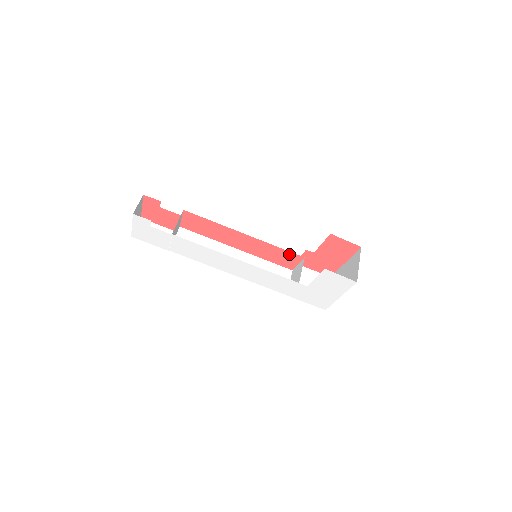
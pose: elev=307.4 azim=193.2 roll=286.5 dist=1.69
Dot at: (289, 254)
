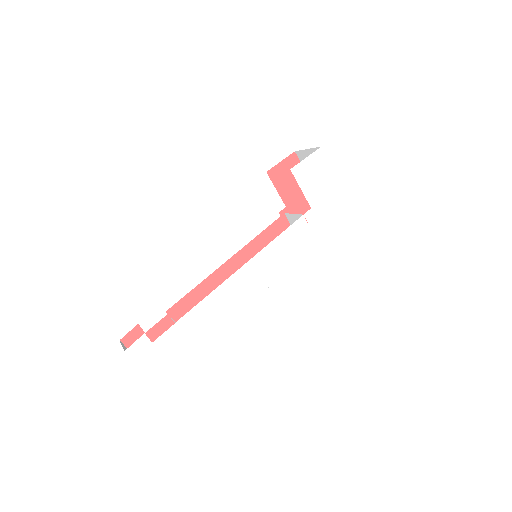
Dot at: (274, 228)
